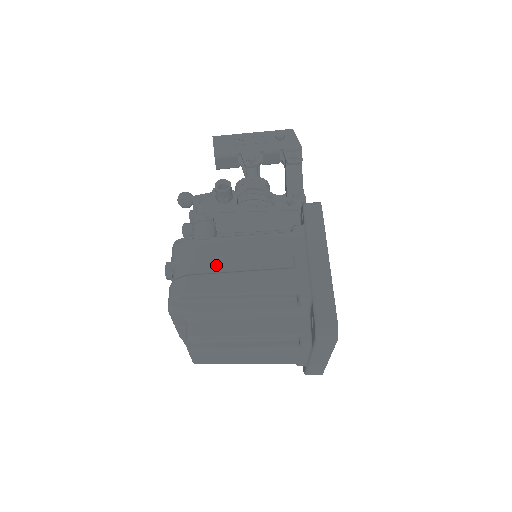
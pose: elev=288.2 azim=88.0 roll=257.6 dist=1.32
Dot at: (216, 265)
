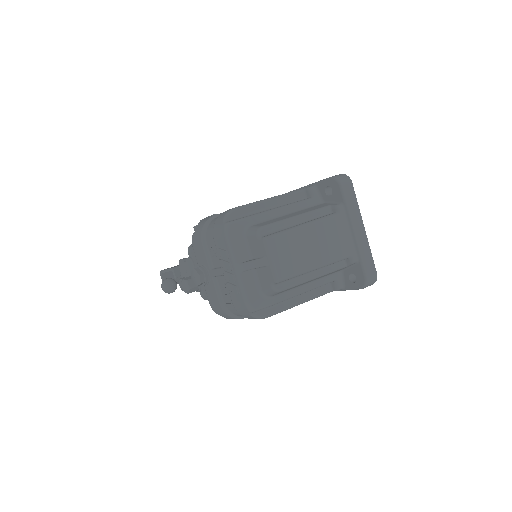
Dot at: occluded
